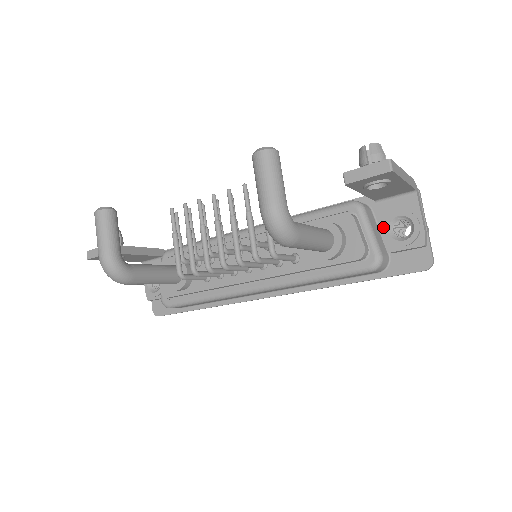
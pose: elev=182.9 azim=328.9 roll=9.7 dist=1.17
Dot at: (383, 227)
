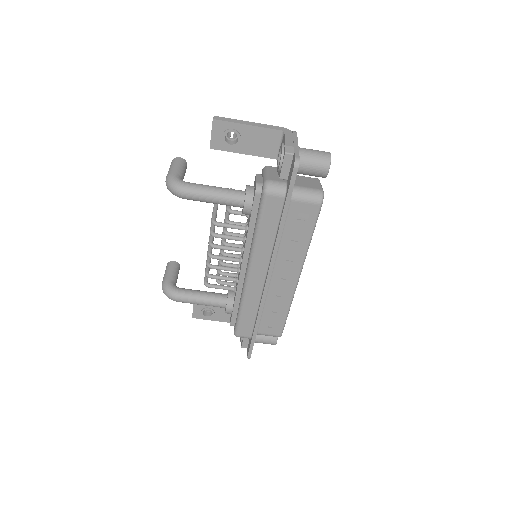
Dot at: occluded
